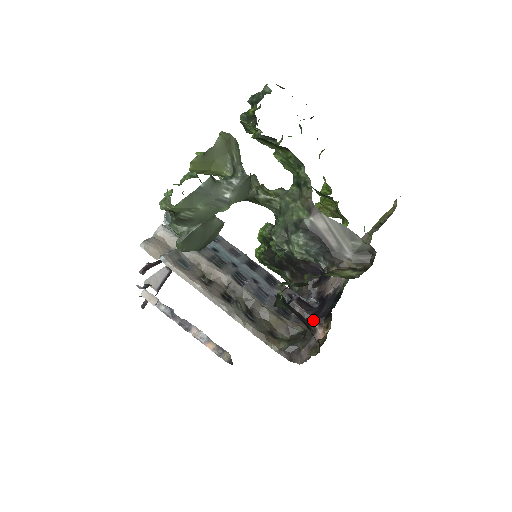
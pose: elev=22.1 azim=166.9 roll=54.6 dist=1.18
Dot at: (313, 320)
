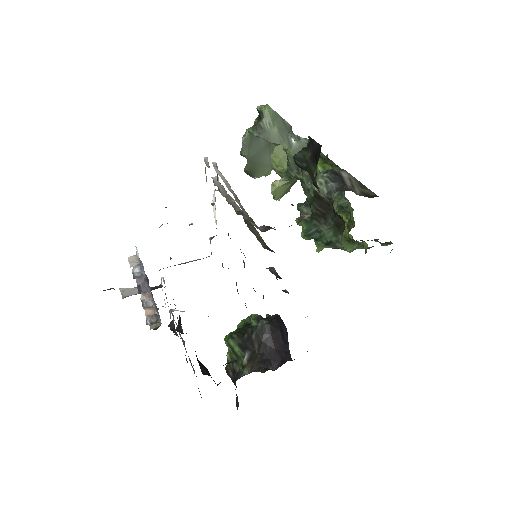
Dot at: occluded
